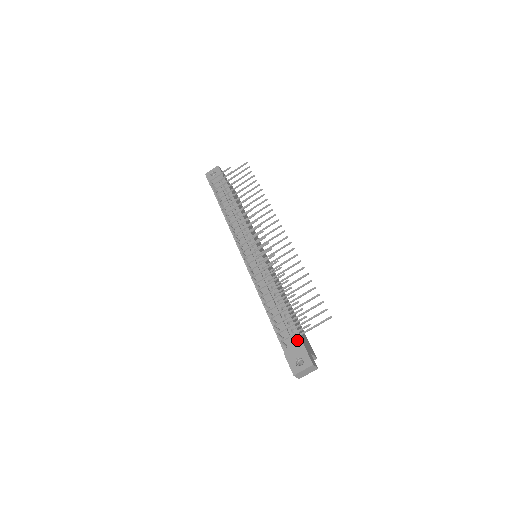
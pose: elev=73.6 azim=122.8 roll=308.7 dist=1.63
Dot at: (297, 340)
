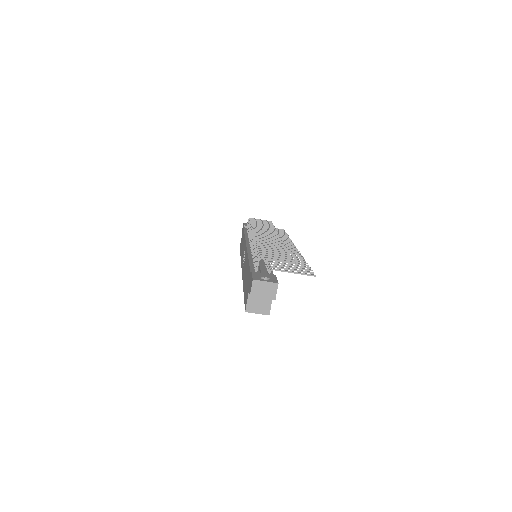
Dot at: occluded
